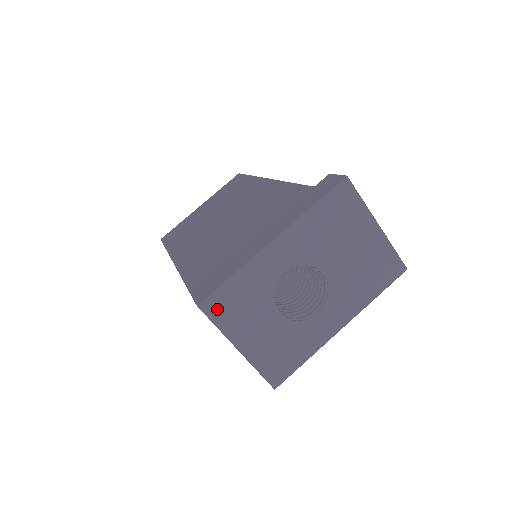
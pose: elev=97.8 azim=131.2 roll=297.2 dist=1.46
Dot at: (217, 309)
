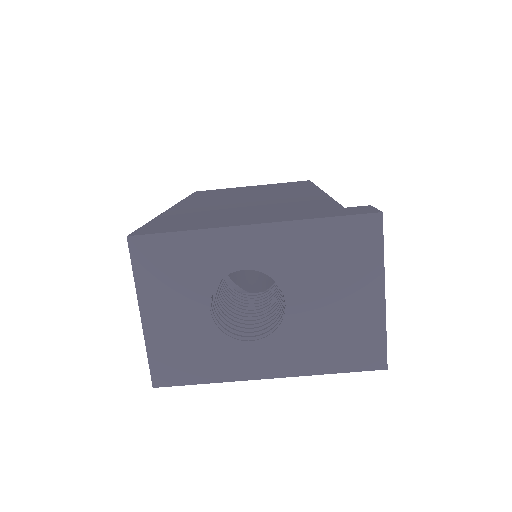
Dot at: (146, 255)
